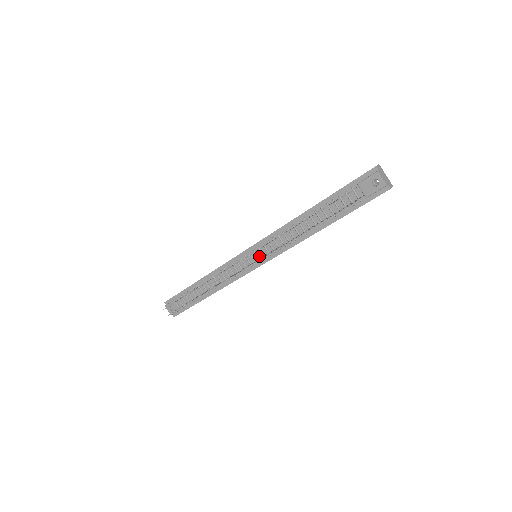
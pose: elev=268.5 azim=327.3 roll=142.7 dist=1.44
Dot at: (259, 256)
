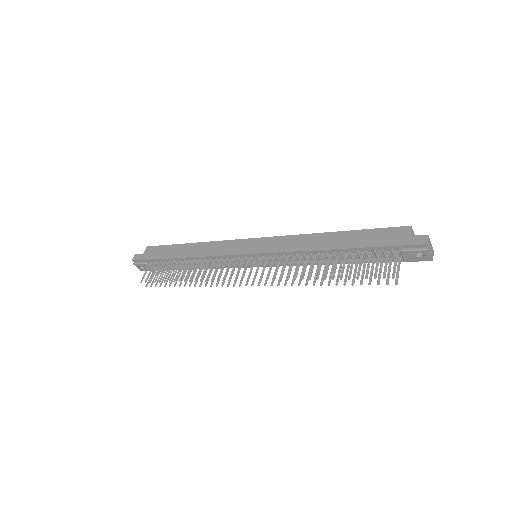
Dot at: (262, 261)
